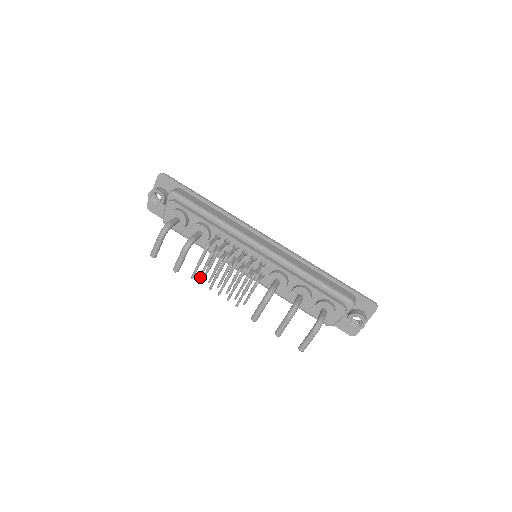
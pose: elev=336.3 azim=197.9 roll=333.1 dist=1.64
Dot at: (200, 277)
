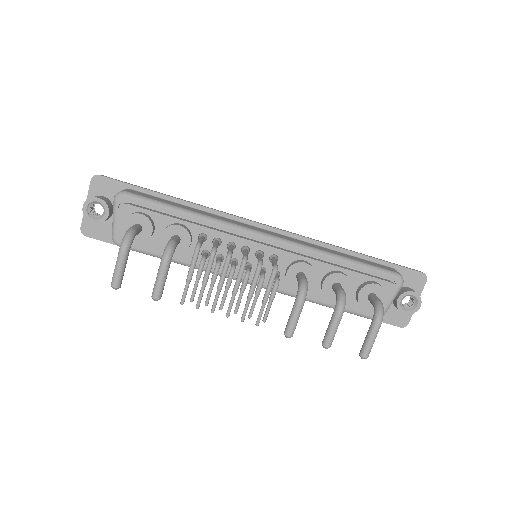
Dot at: (191, 301)
